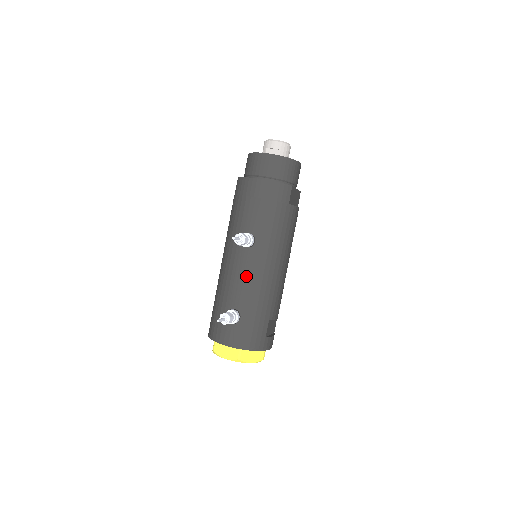
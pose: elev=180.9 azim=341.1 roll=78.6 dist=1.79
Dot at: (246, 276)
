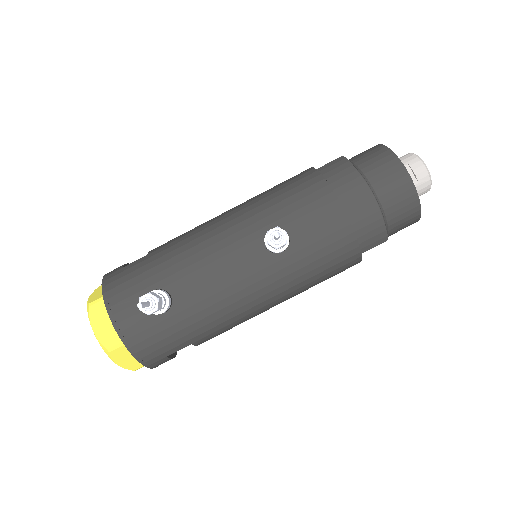
Dot at: (227, 276)
